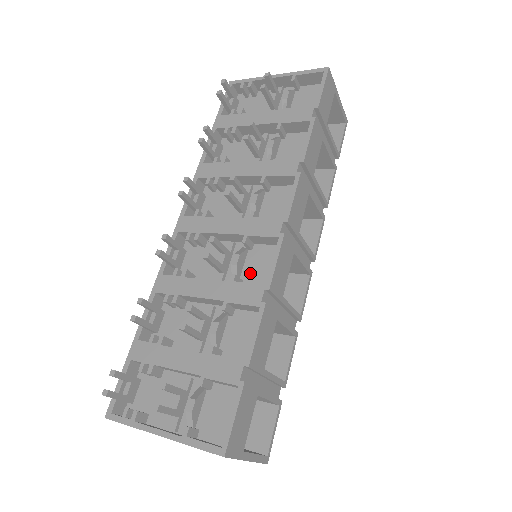
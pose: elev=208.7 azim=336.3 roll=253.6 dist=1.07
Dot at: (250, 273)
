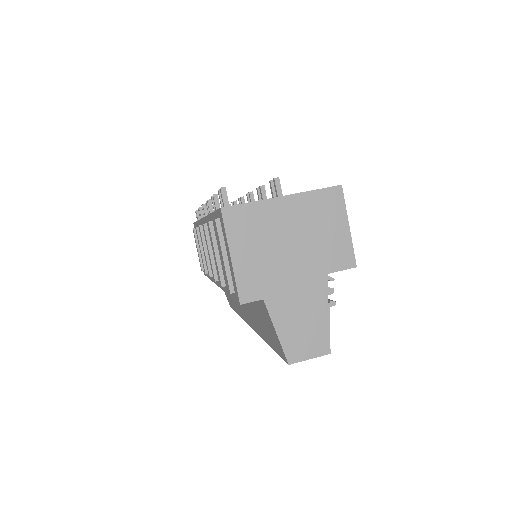
Dot at: occluded
